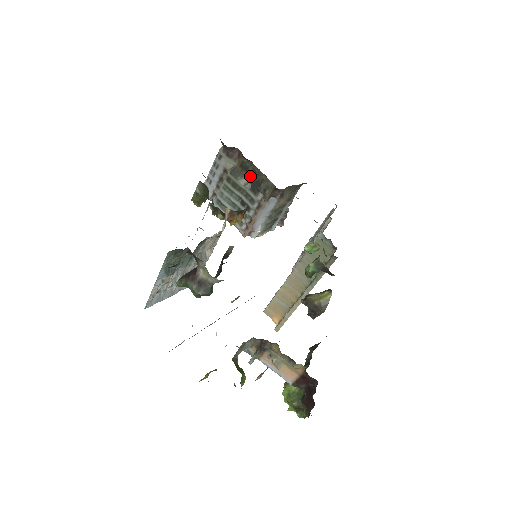
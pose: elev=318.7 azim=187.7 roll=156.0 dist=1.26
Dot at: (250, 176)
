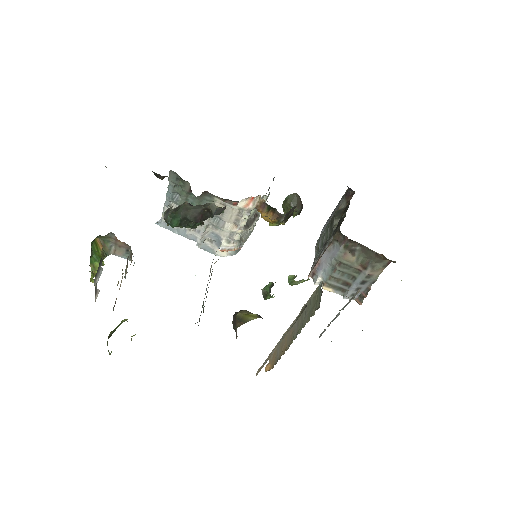
Dot at: (341, 218)
